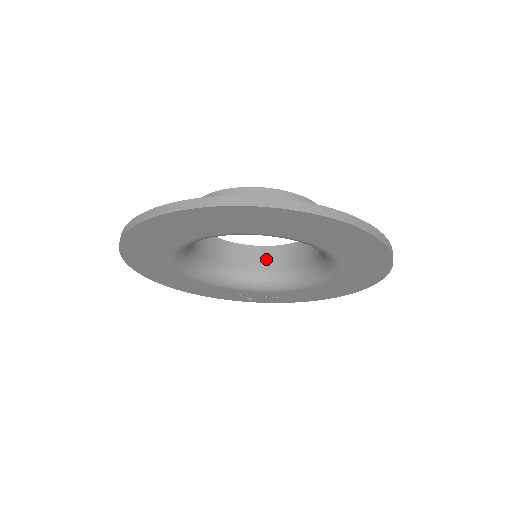
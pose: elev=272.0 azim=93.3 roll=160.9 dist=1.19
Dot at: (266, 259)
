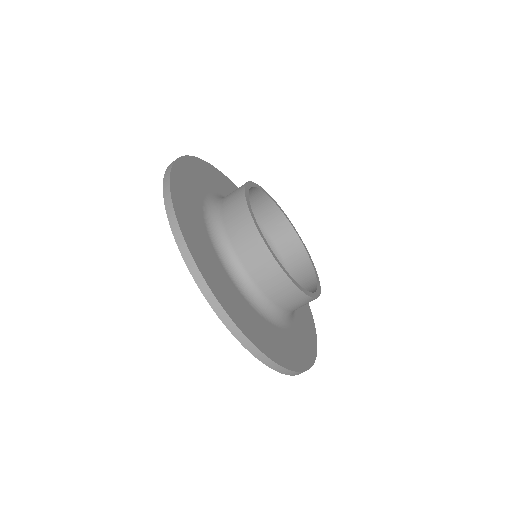
Dot at: (282, 234)
